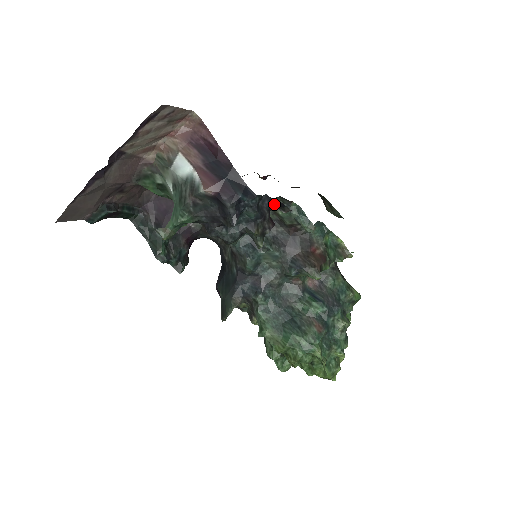
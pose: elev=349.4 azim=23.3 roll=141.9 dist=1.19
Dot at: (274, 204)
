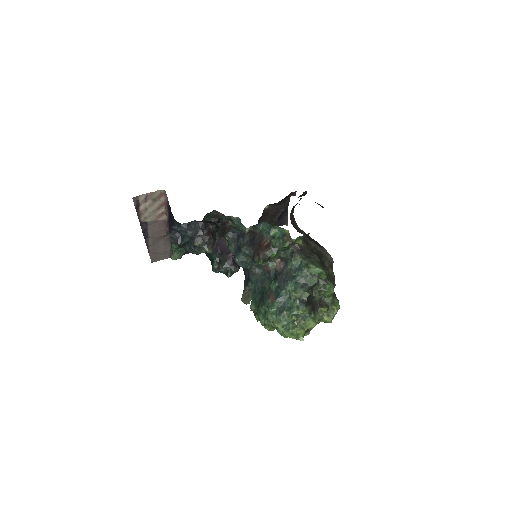
Dot at: (210, 223)
